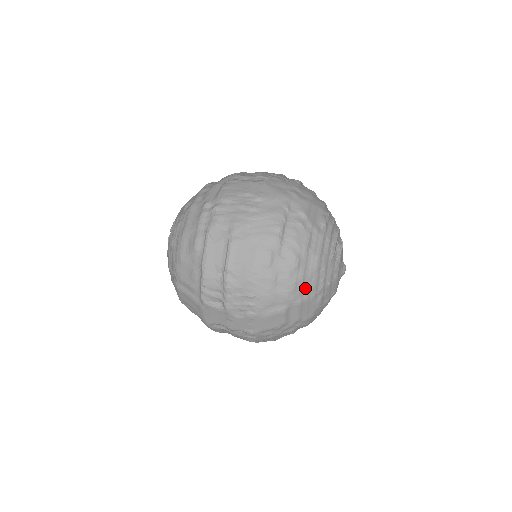
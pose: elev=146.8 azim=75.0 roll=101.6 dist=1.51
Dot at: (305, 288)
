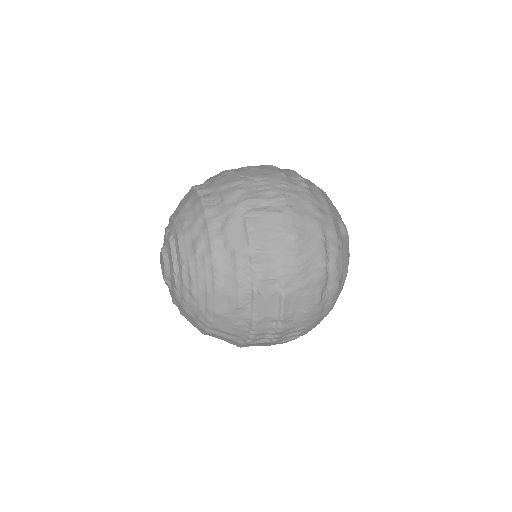
Dot at: occluded
